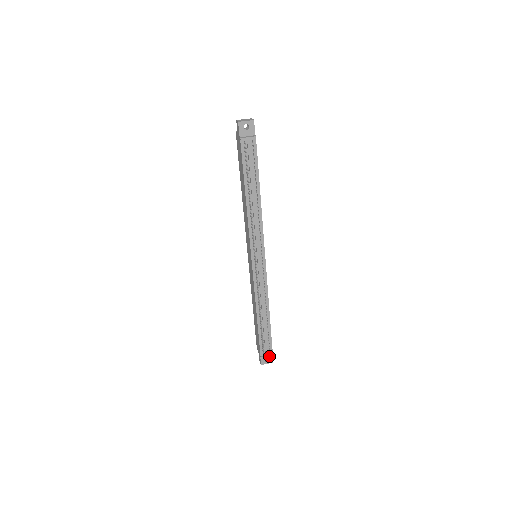
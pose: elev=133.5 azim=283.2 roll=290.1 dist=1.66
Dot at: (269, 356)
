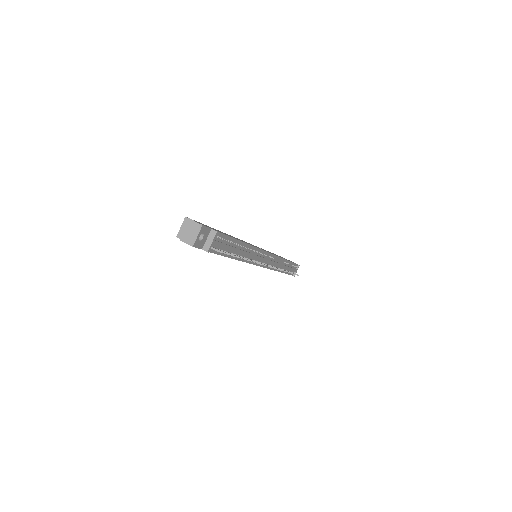
Dot at: occluded
